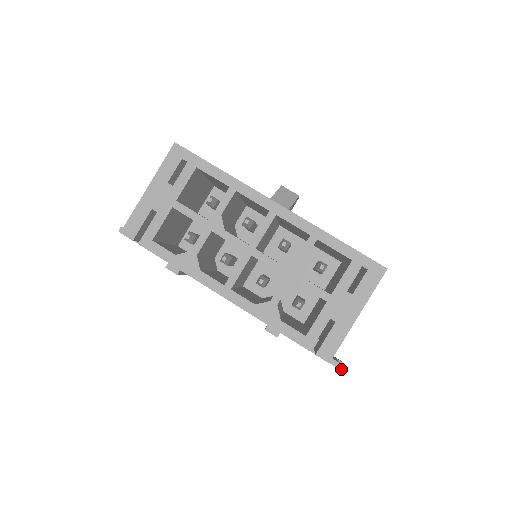
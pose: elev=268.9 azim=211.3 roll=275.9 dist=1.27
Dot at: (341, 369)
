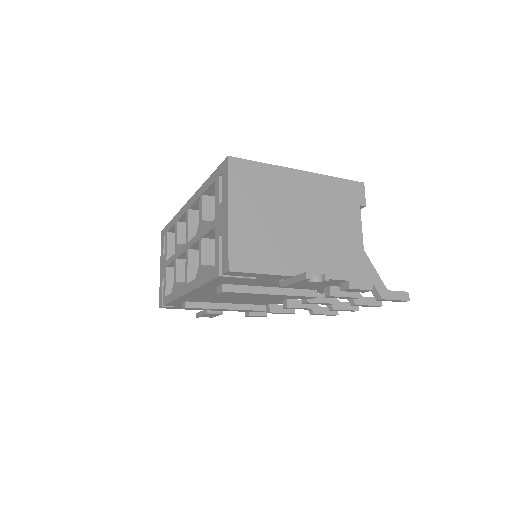
Dot at: (304, 278)
